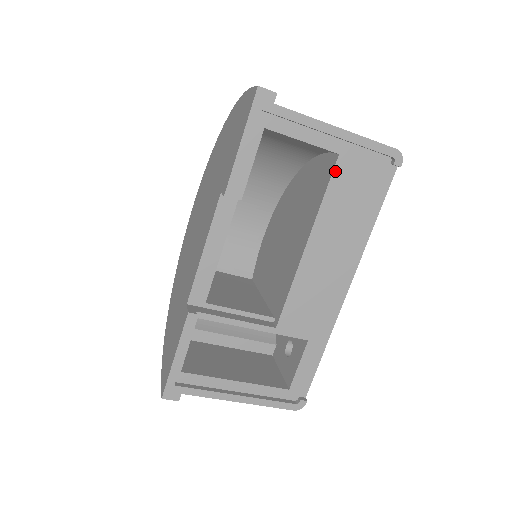
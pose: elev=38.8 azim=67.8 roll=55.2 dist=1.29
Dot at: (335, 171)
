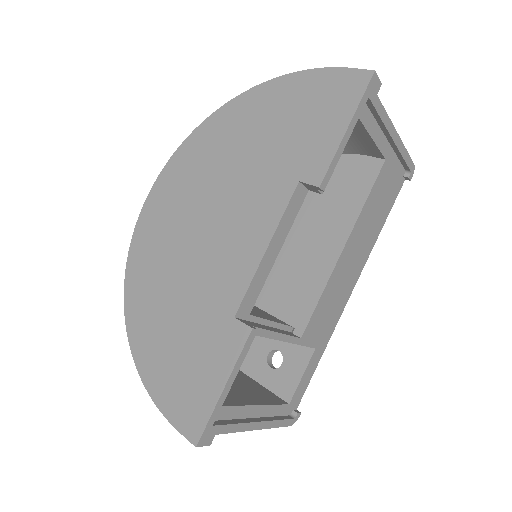
Dot at: (379, 176)
